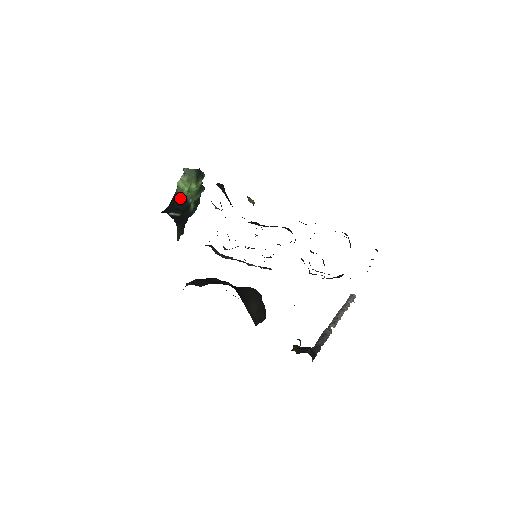
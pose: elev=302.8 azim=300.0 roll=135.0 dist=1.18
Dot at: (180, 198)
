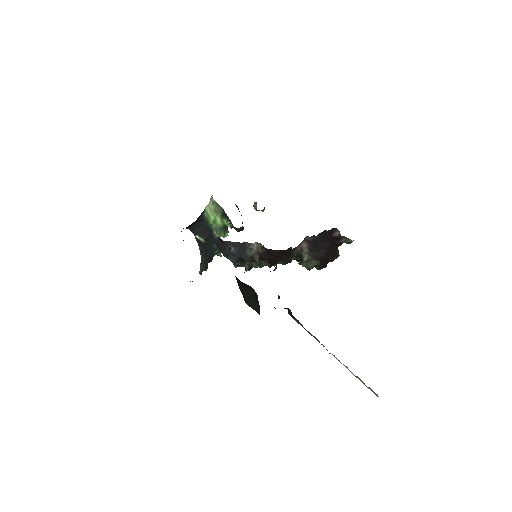
Dot at: (206, 223)
